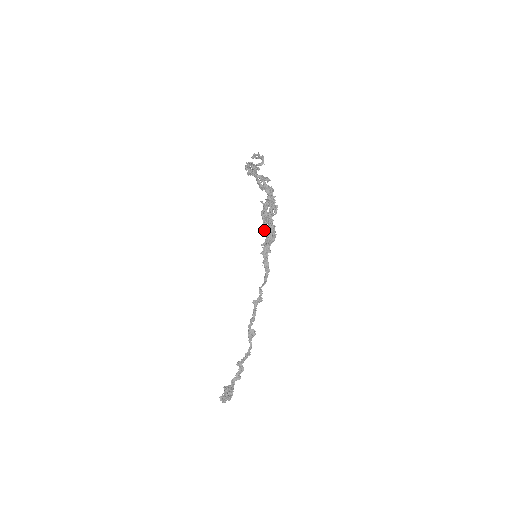
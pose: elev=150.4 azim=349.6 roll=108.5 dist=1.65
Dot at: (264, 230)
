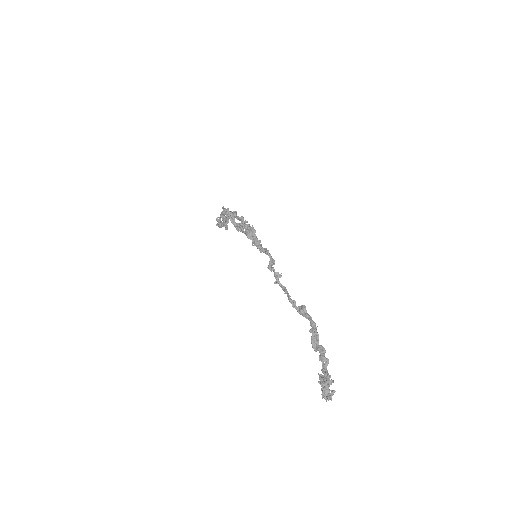
Dot at: occluded
